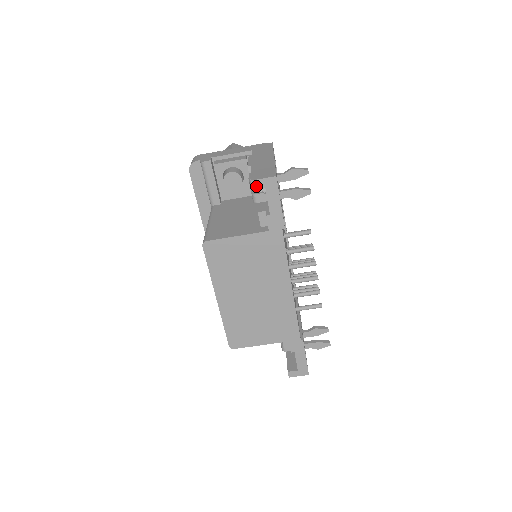
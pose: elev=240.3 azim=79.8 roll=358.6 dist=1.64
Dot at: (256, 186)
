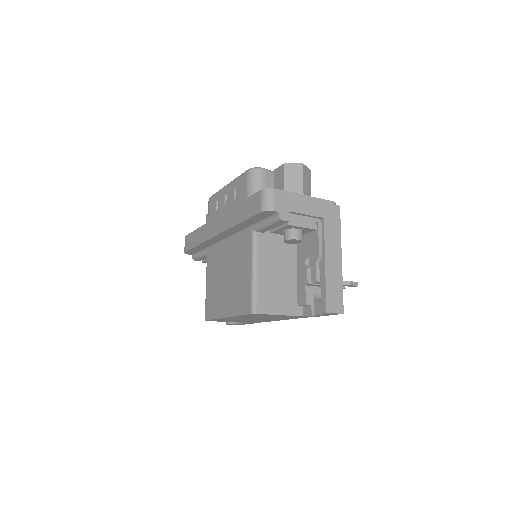
Dot at: (326, 313)
